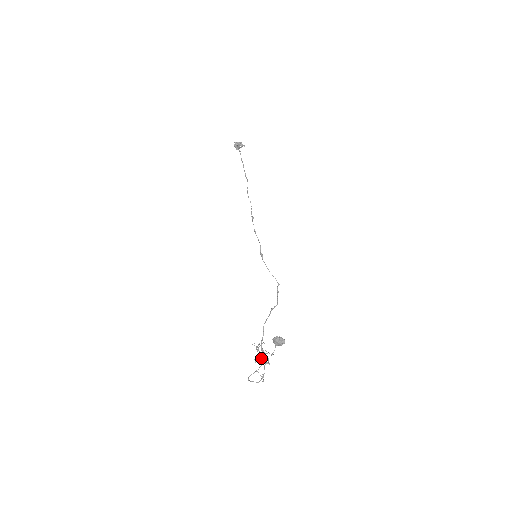
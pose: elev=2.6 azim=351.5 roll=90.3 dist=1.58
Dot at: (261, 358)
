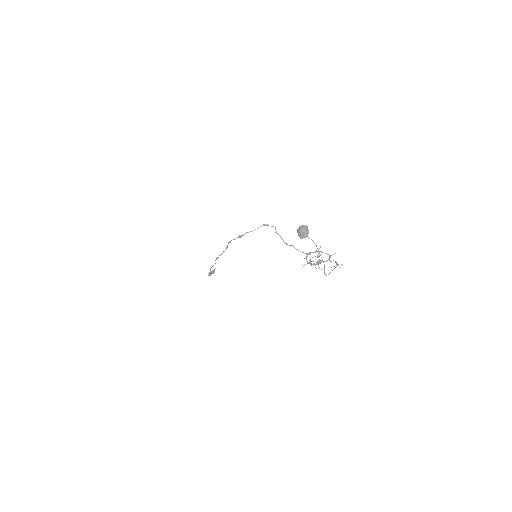
Dot at: (321, 262)
